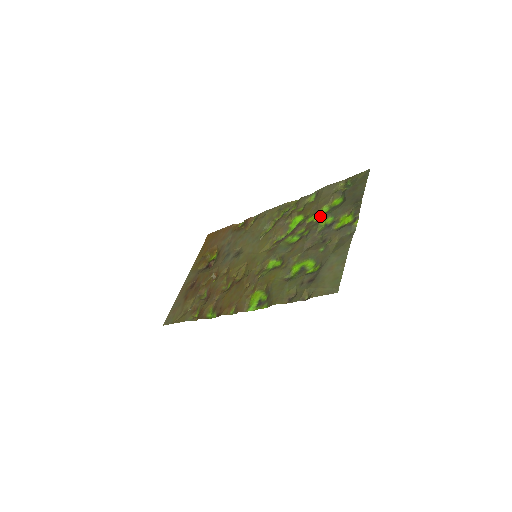
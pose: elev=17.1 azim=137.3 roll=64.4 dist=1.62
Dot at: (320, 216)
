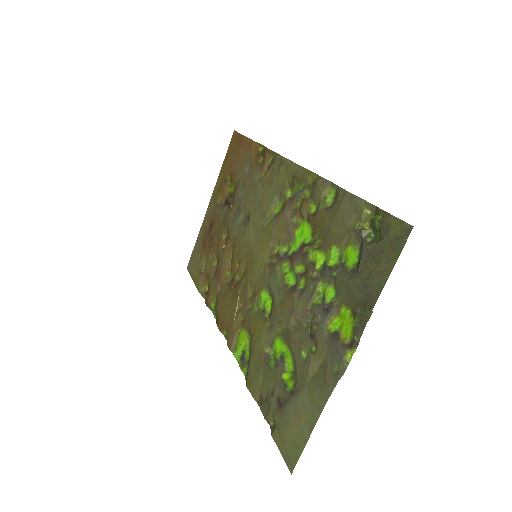
Dot at: (323, 267)
